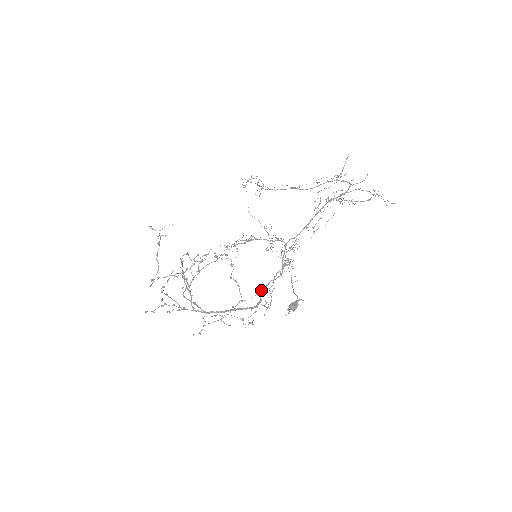
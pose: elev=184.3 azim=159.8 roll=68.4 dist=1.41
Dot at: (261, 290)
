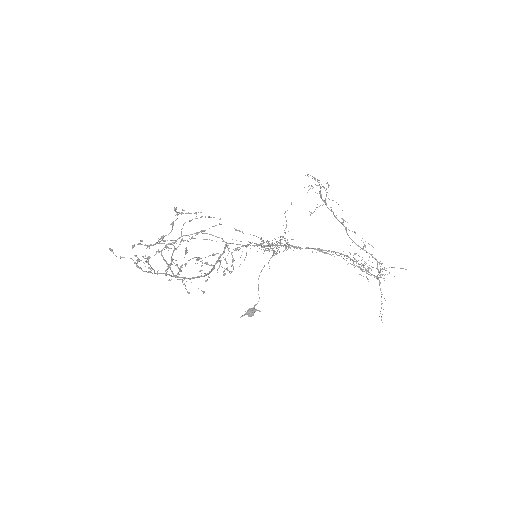
Dot at: (232, 243)
